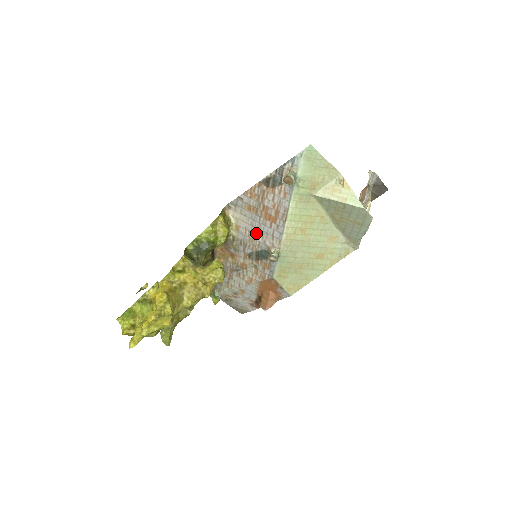
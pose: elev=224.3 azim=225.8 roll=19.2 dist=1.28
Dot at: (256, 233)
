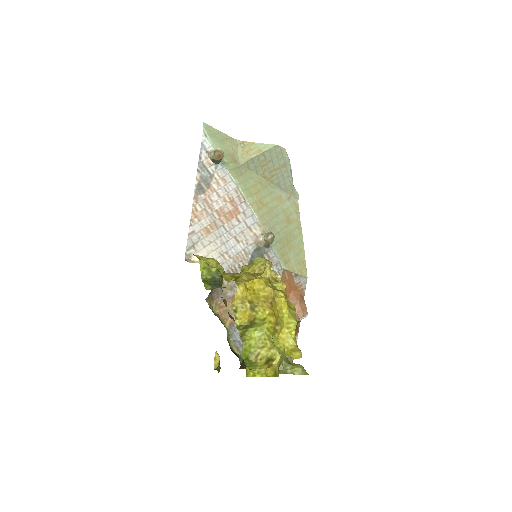
Dot at: (233, 245)
